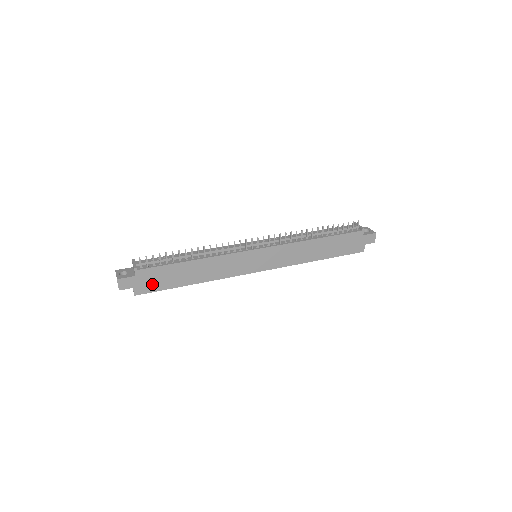
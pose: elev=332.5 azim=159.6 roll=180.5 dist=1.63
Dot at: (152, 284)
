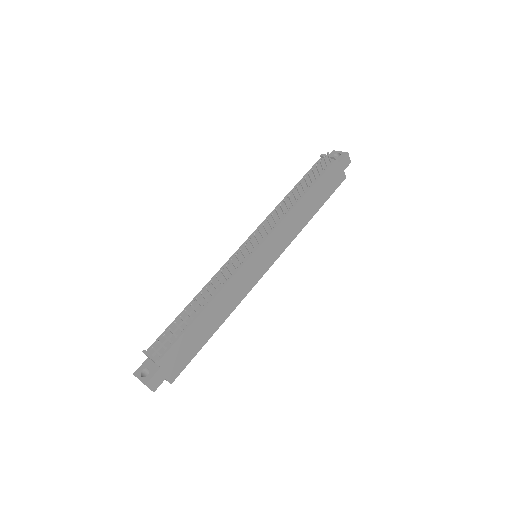
Dot at: (181, 361)
